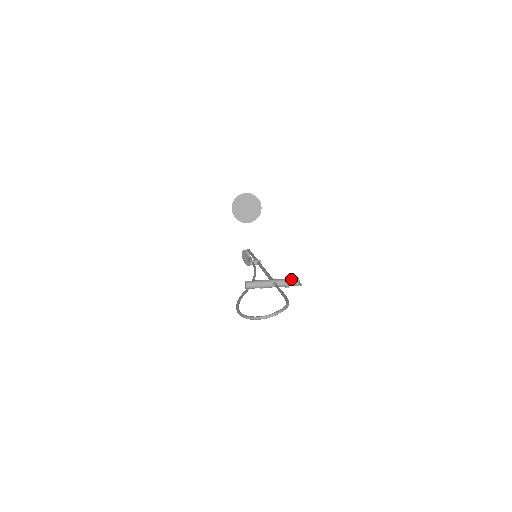
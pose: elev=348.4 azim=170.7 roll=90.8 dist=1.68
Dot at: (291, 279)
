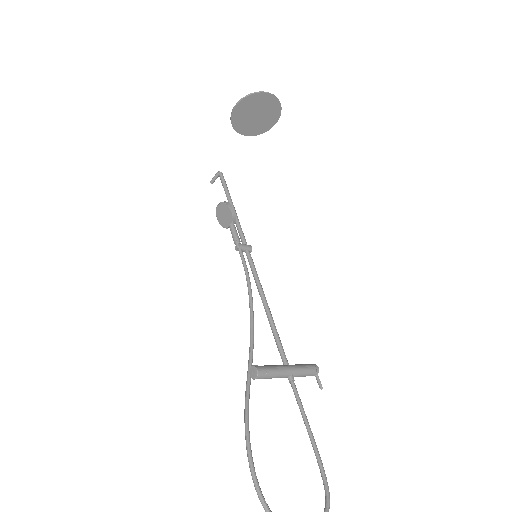
Dot at: (311, 370)
